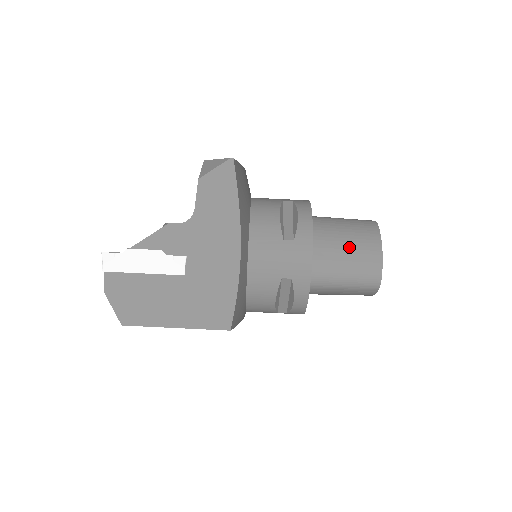
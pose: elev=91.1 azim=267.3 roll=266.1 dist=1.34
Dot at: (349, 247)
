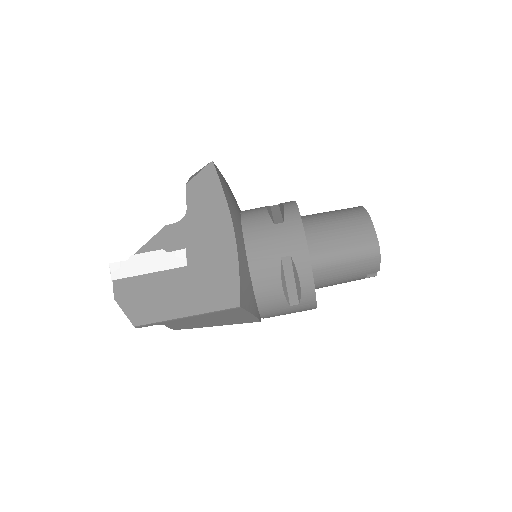
Dot at: (339, 224)
